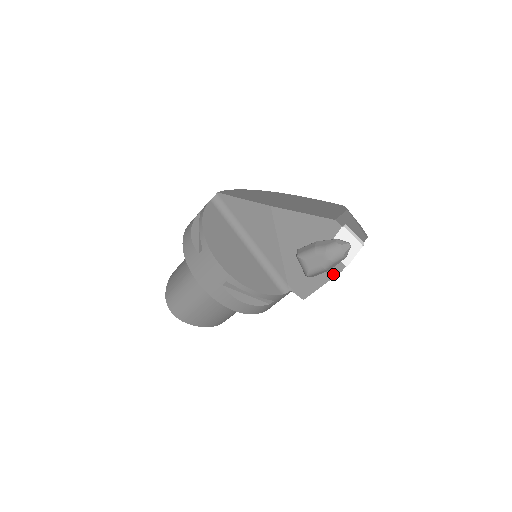
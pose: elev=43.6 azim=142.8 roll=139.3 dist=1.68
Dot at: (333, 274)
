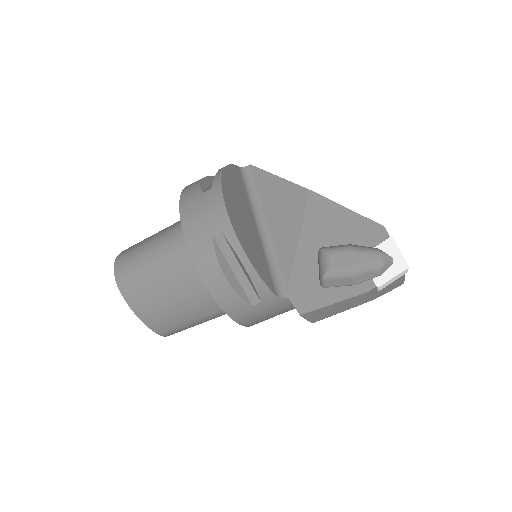
Dot at: (355, 292)
